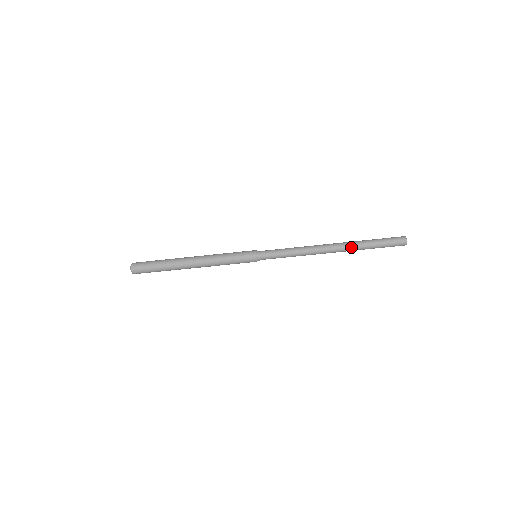
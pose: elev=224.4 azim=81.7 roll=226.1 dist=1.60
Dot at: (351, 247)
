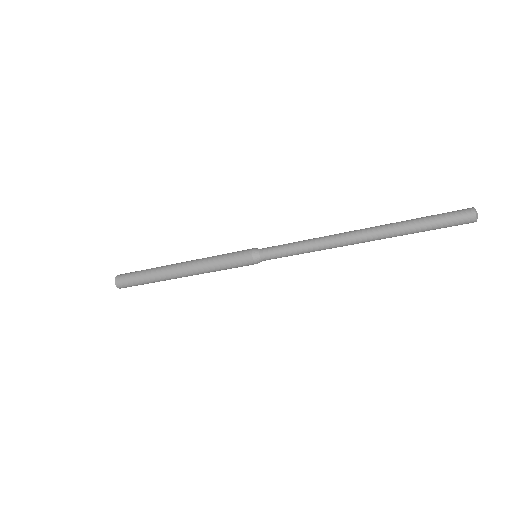
Dot at: (386, 234)
